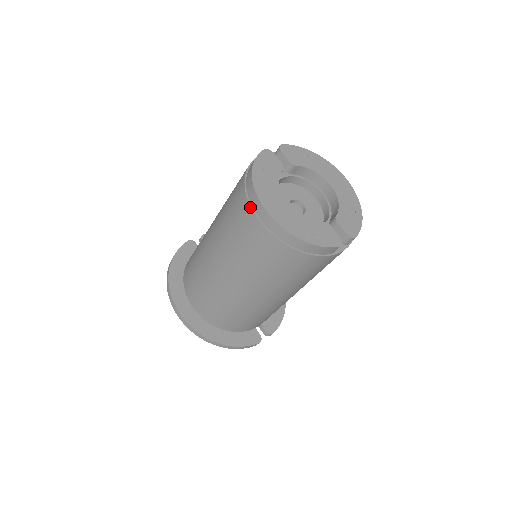
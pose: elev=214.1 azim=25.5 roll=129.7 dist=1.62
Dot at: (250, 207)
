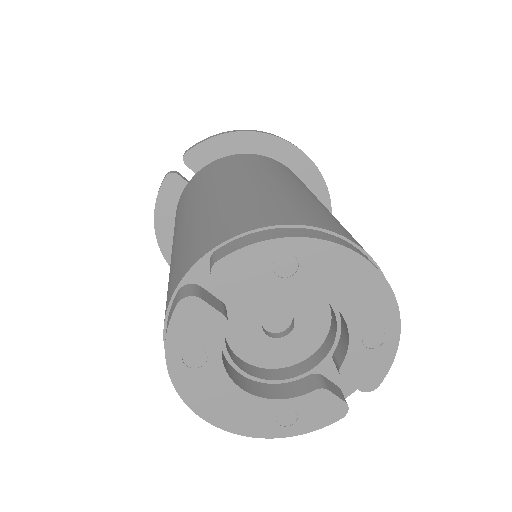
Dot at: occluded
